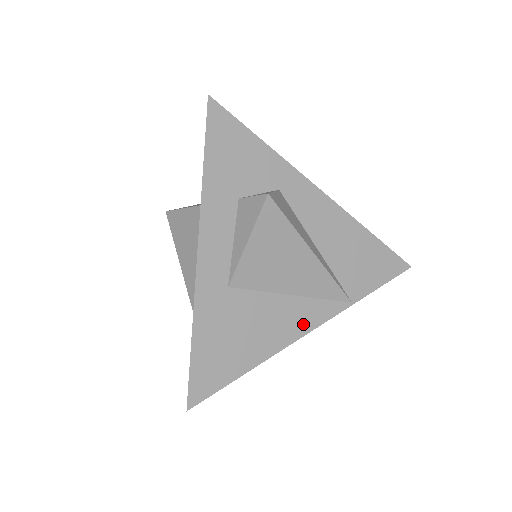
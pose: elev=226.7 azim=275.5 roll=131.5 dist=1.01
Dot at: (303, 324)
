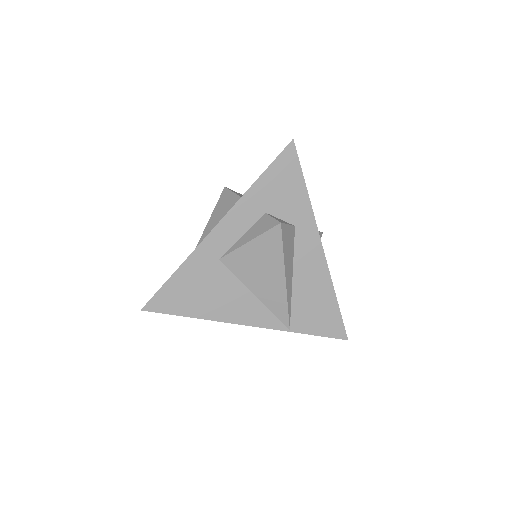
Dot at: (248, 317)
